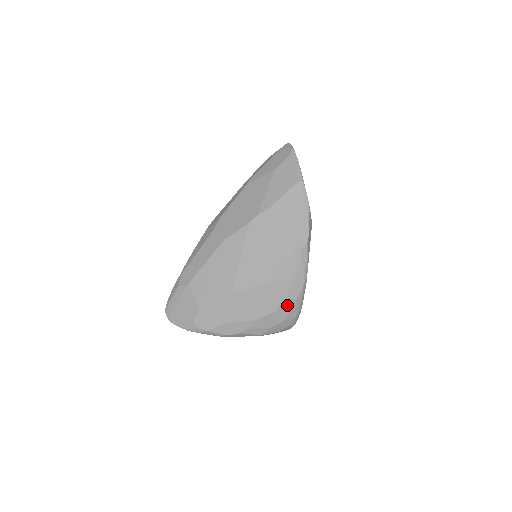
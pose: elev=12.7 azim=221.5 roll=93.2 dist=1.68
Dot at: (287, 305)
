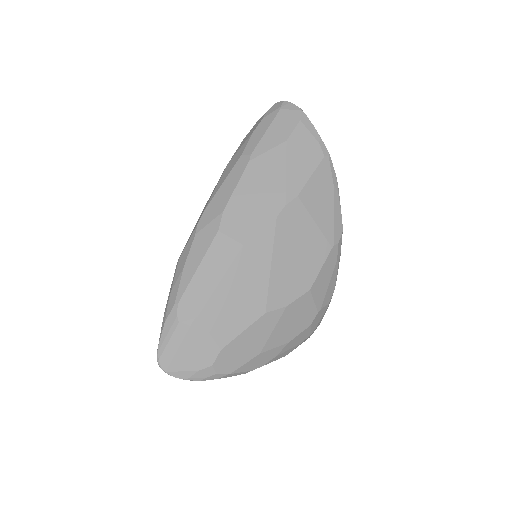
Dot at: (320, 314)
